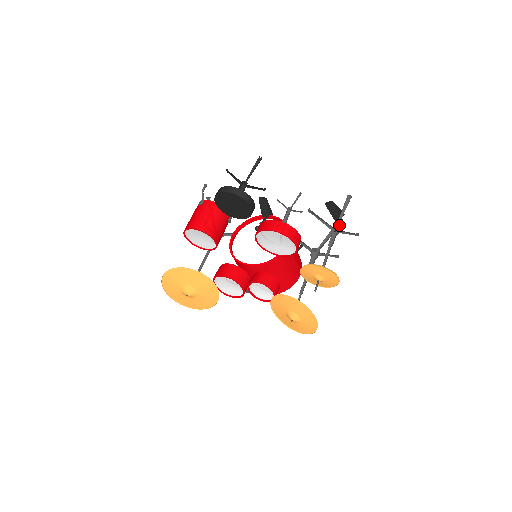
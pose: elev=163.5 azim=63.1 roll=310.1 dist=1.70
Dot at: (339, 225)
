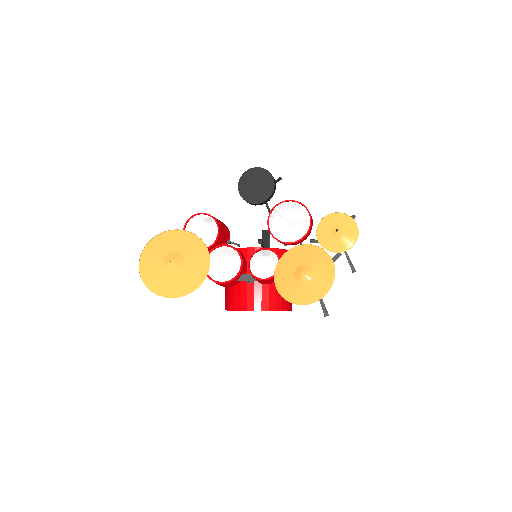
Dot at: (338, 257)
